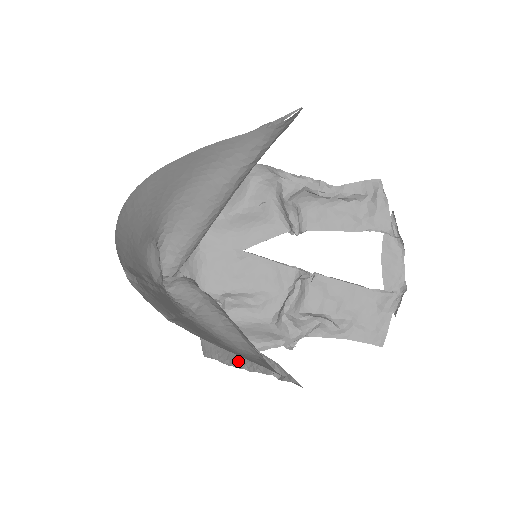
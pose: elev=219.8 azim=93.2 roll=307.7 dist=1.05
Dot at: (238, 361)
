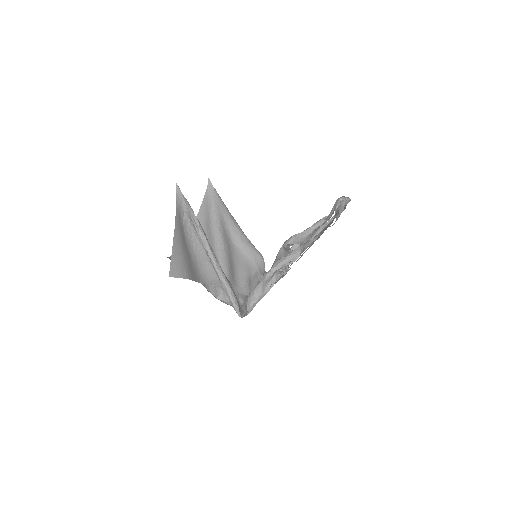
Dot at: (207, 250)
